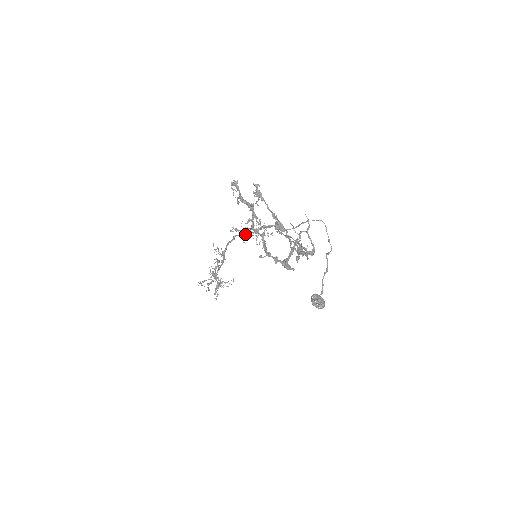
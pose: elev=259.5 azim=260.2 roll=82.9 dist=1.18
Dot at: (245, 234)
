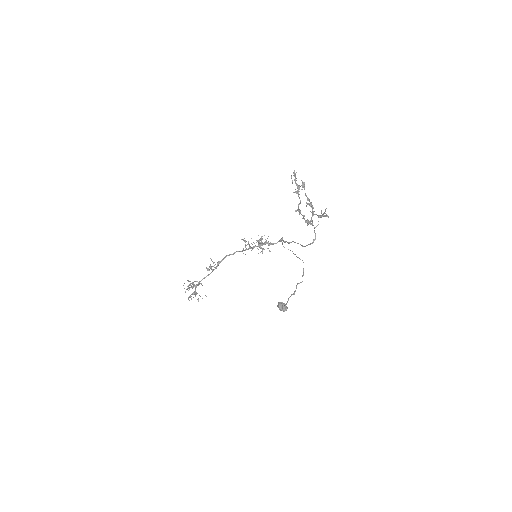
Dot at: (248, 248)
